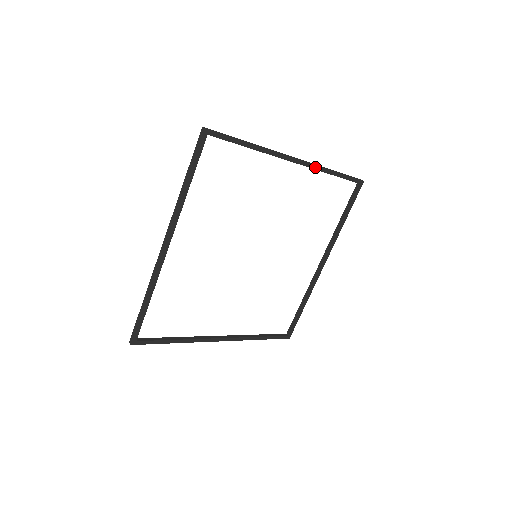
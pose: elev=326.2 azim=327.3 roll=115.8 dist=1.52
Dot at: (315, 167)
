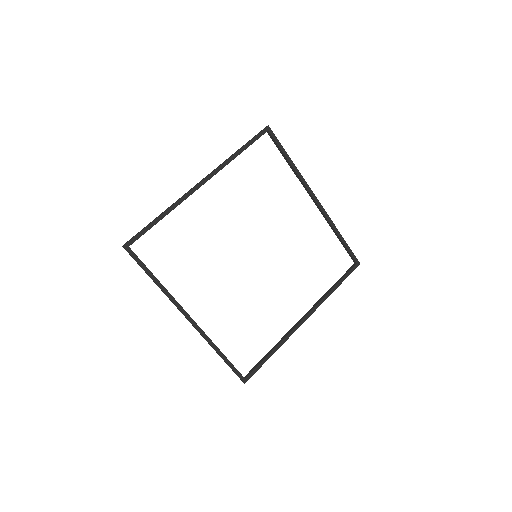
Dot at: (327, 217)
